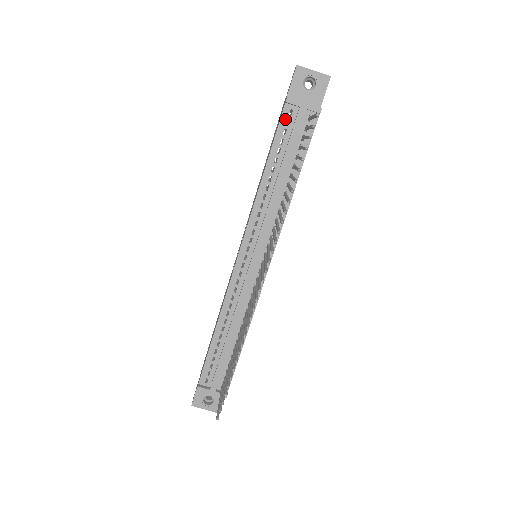
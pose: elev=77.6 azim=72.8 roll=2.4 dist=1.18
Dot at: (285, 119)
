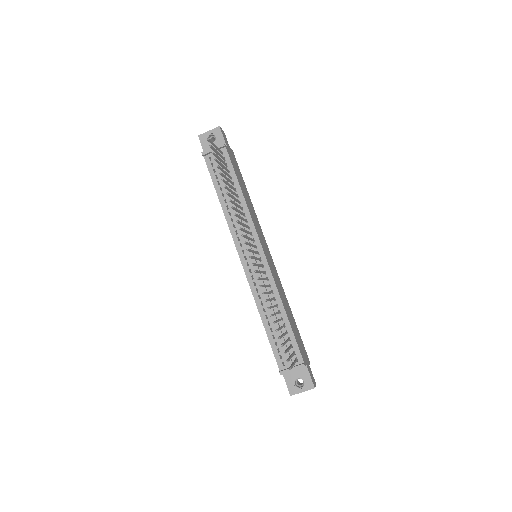
Dot at: (210, 164)
